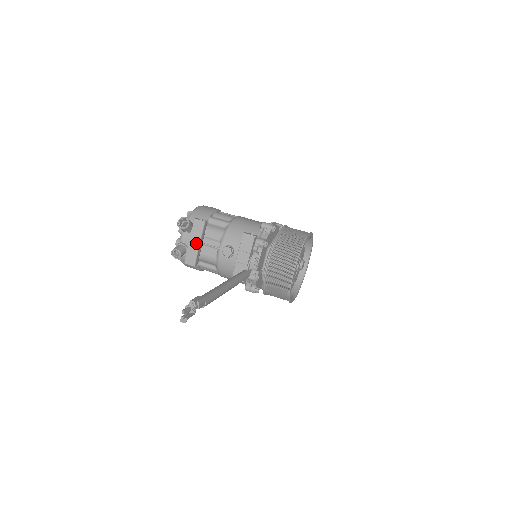
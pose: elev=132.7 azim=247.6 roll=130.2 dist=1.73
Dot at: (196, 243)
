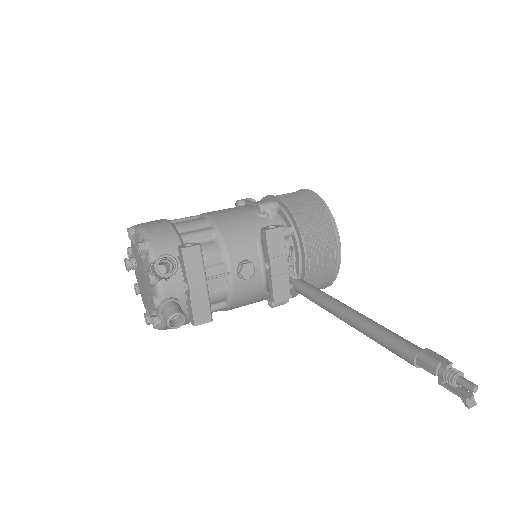
Dot at: (202, 285)
